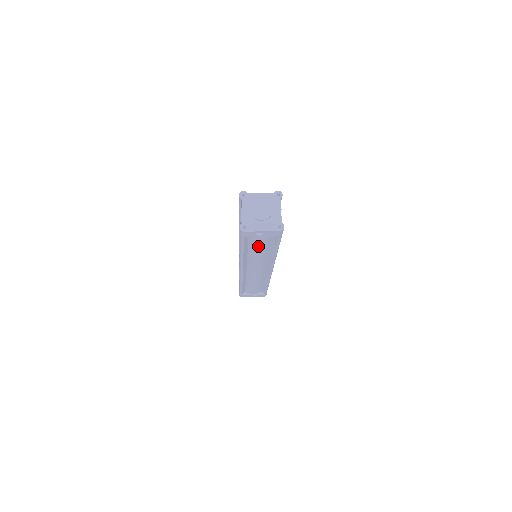
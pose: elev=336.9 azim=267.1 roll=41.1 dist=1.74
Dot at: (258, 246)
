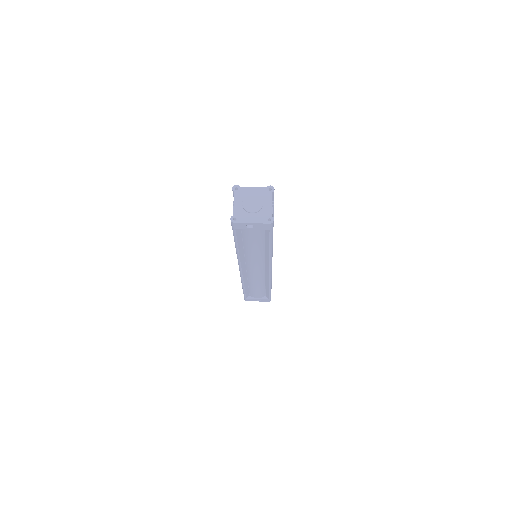
Dot at: (251, 241)
